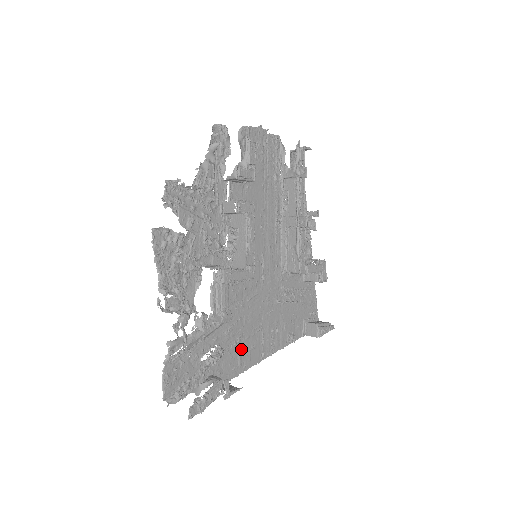
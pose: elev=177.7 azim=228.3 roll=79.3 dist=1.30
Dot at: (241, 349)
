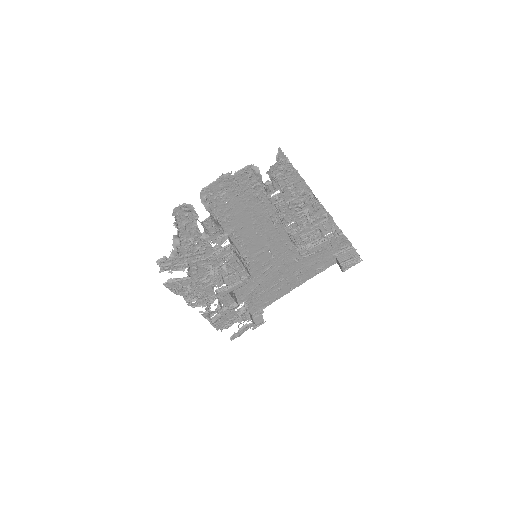
Dot at: (268, 294)
